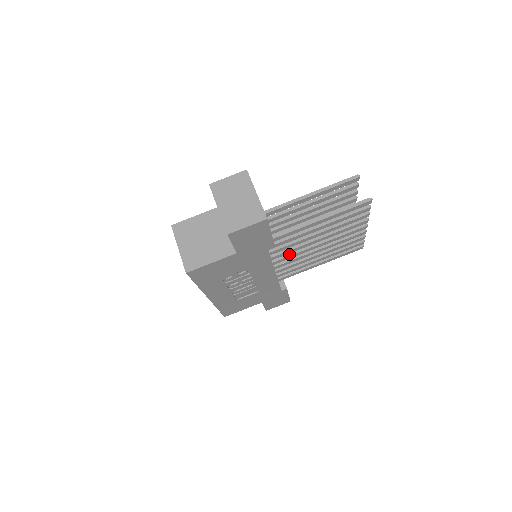
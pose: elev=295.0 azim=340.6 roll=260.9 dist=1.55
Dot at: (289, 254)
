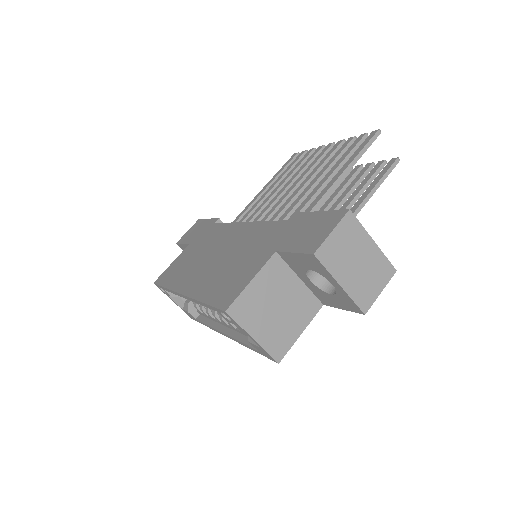
Dot at: occluded
